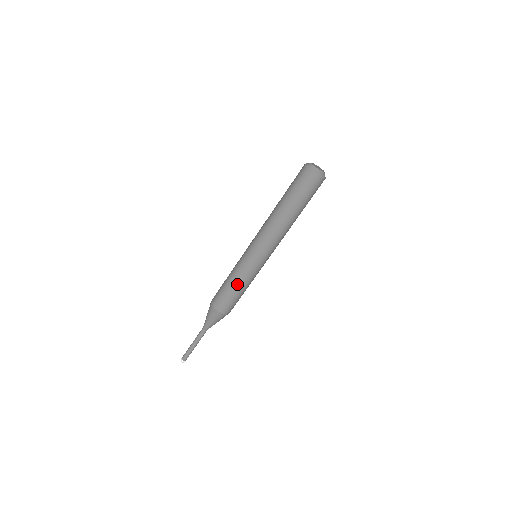
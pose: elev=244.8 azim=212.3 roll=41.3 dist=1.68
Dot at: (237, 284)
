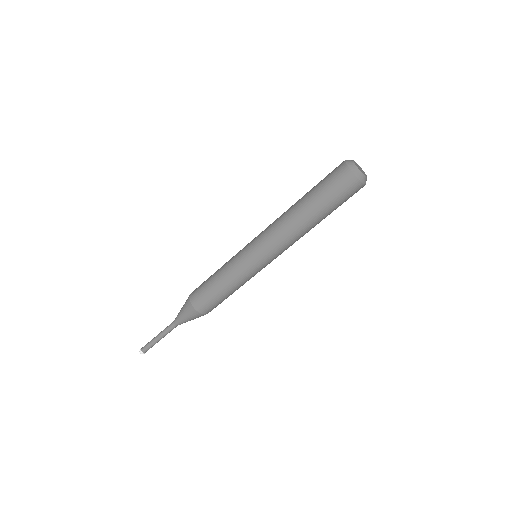
Dot at: (219, 274)
